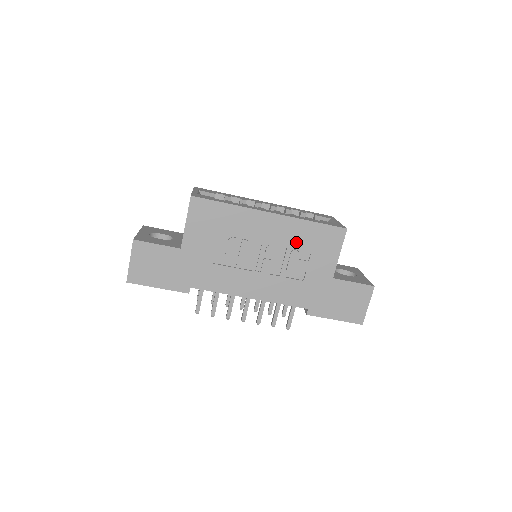
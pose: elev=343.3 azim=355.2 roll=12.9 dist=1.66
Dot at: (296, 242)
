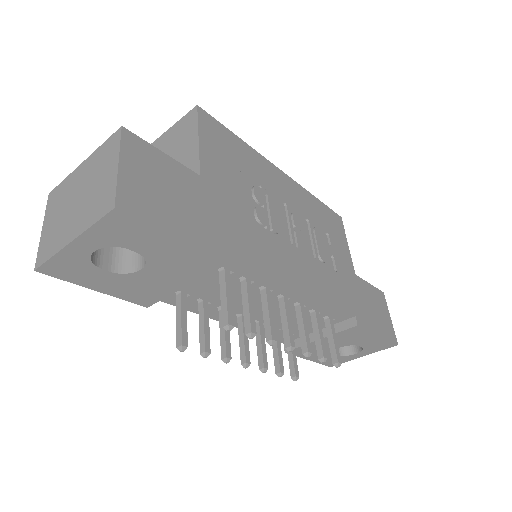
Dot at: (313, 217)
